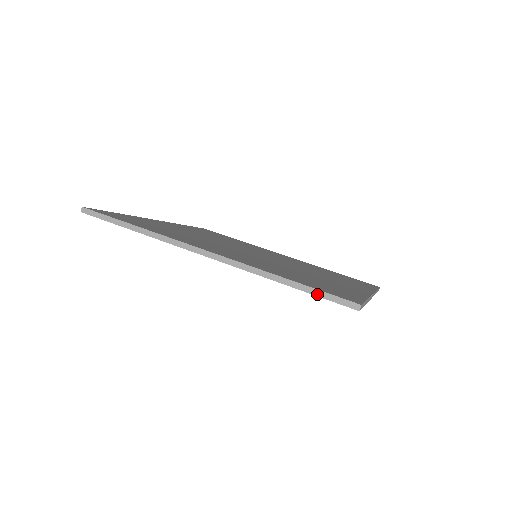
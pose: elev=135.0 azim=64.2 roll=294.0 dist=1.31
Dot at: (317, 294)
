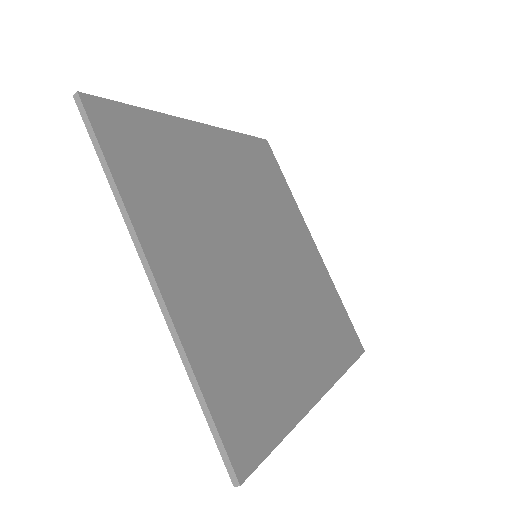
Dot at: (213, 432)
